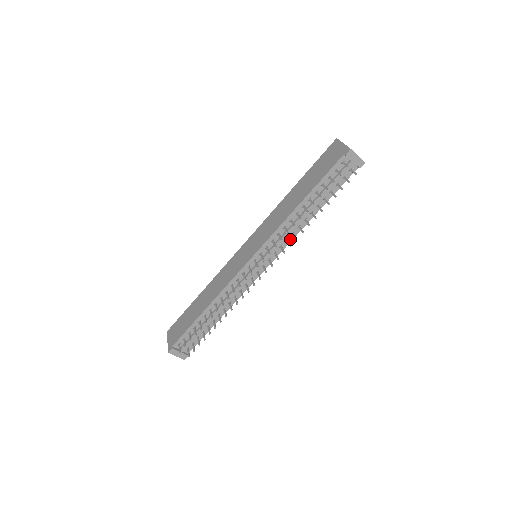
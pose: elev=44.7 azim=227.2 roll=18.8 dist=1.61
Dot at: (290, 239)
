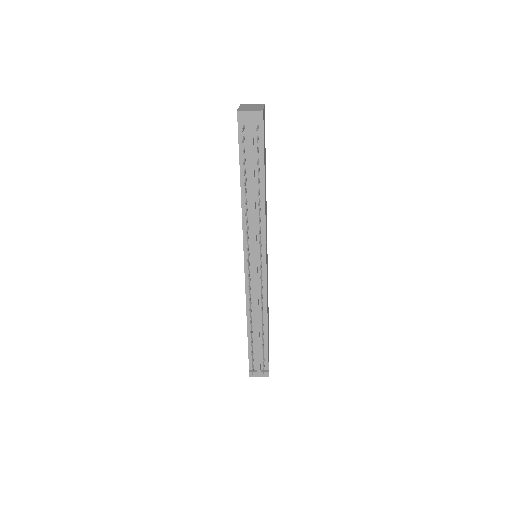
Dot at: (263, 225)
